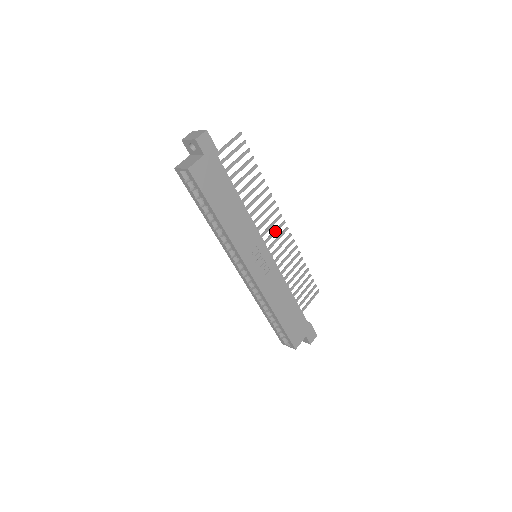
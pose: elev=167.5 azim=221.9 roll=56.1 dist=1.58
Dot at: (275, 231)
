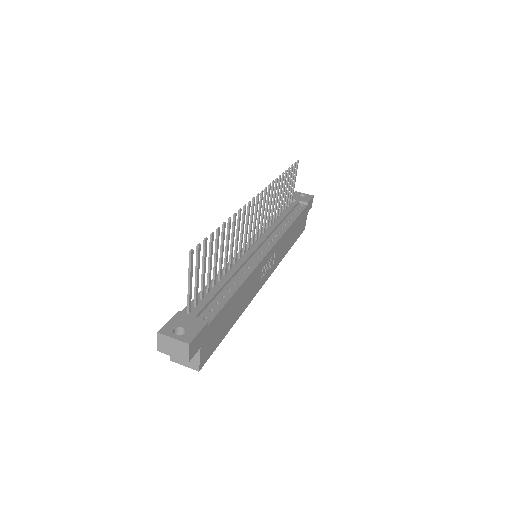
Dot at: (256, 215)
